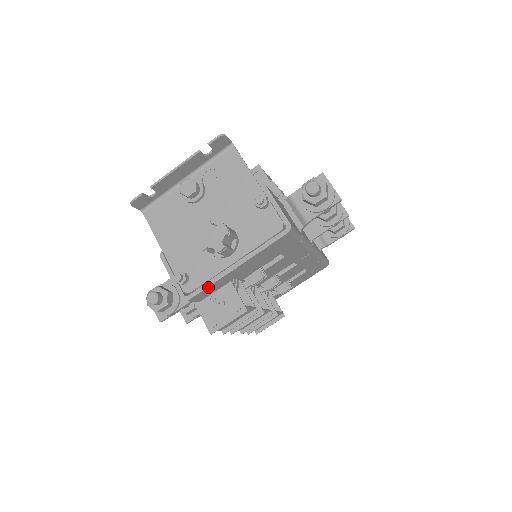
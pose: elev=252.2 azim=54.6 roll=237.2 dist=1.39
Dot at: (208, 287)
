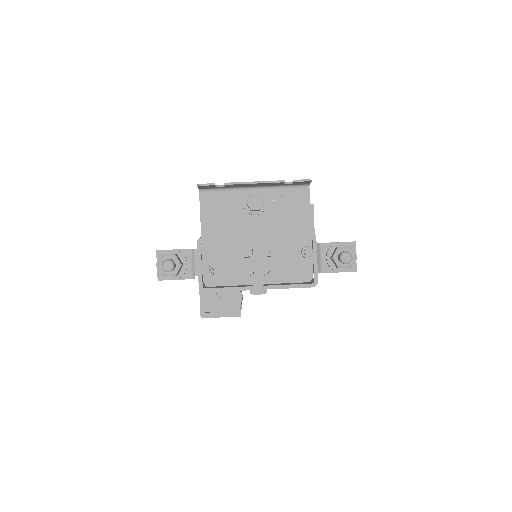
Dot at: occluded
